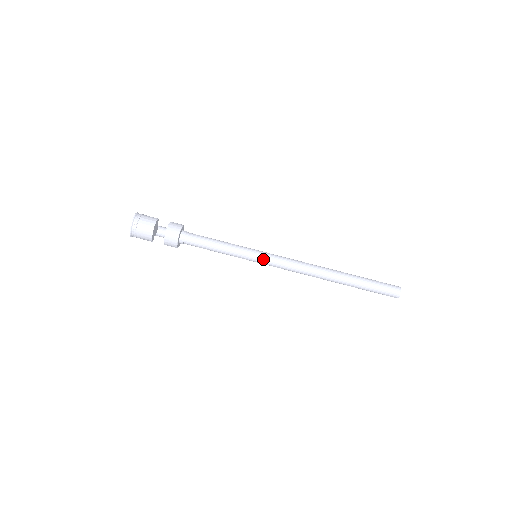
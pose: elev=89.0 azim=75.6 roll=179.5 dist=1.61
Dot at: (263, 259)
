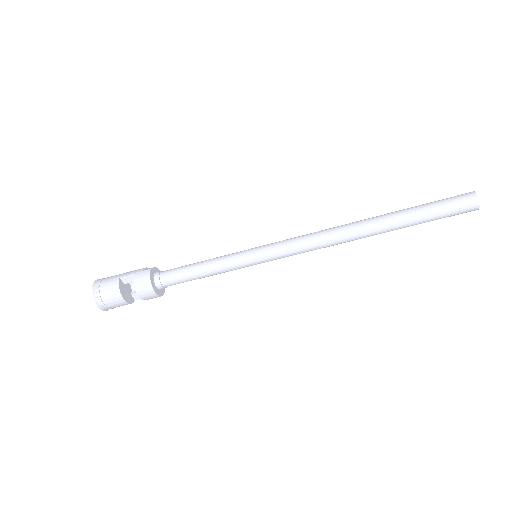
Dot at: (266, 260)
